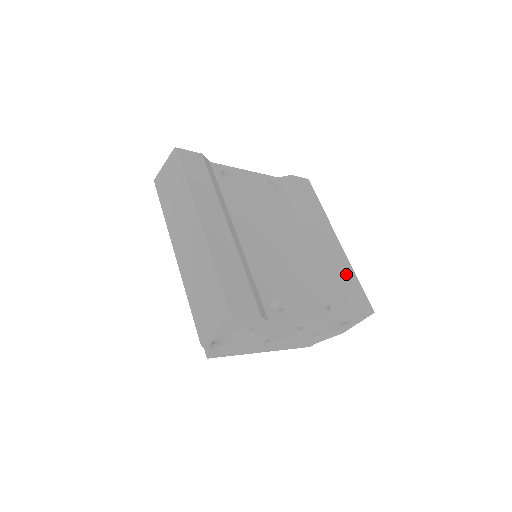
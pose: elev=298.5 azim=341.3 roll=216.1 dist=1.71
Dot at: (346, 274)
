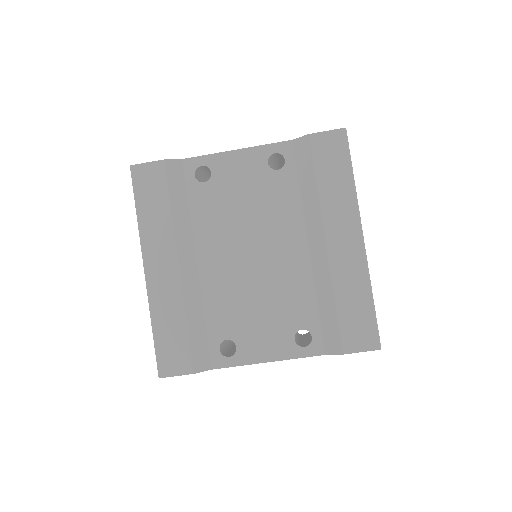
Dot at: (351, 296)
